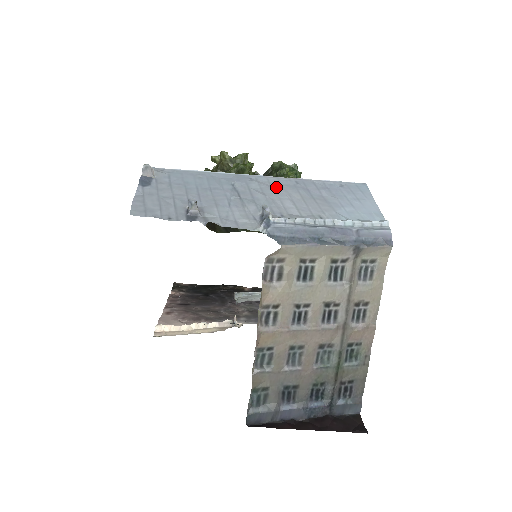
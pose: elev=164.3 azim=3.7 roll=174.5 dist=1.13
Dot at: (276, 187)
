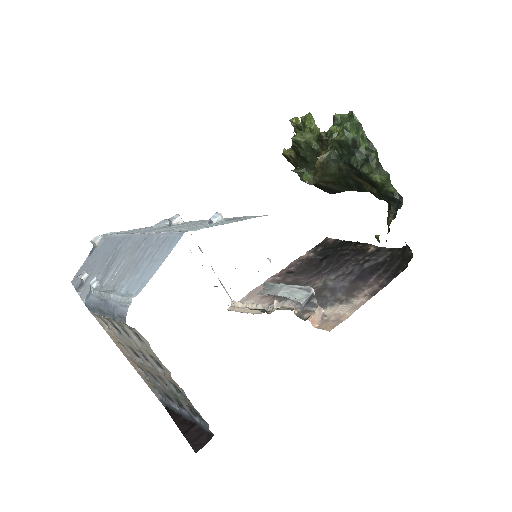
Dot at: (130, 248)
